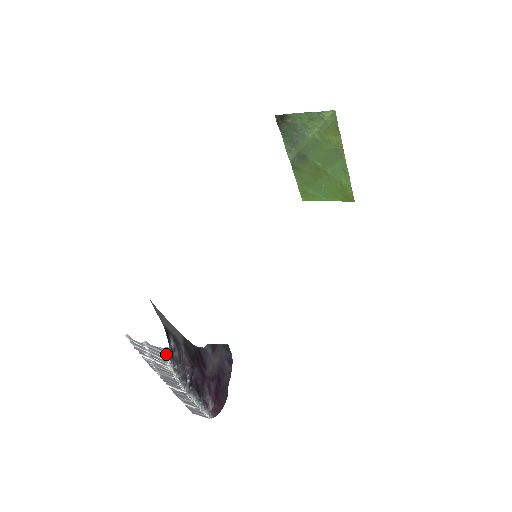
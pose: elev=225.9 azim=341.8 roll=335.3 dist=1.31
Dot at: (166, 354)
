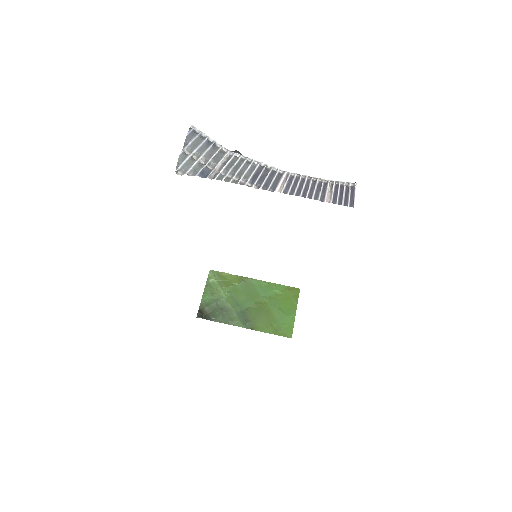
Dot at: (203, 138)
